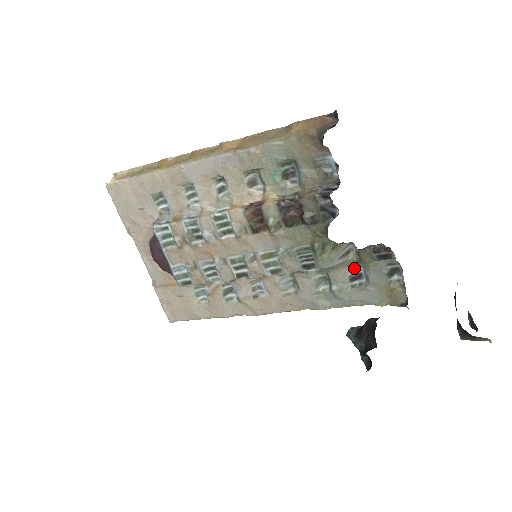
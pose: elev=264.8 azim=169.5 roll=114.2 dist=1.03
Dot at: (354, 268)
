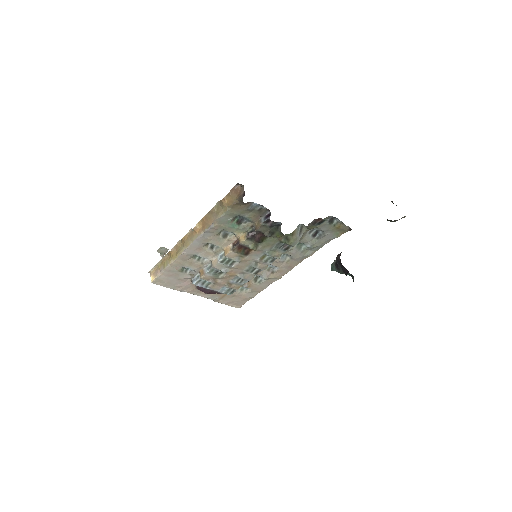
Dot at: (311, 231)
